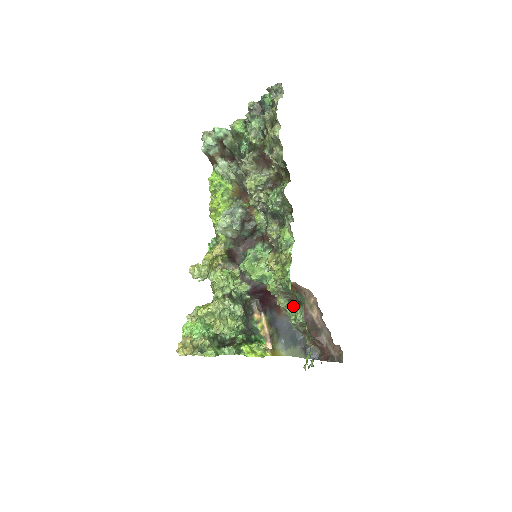
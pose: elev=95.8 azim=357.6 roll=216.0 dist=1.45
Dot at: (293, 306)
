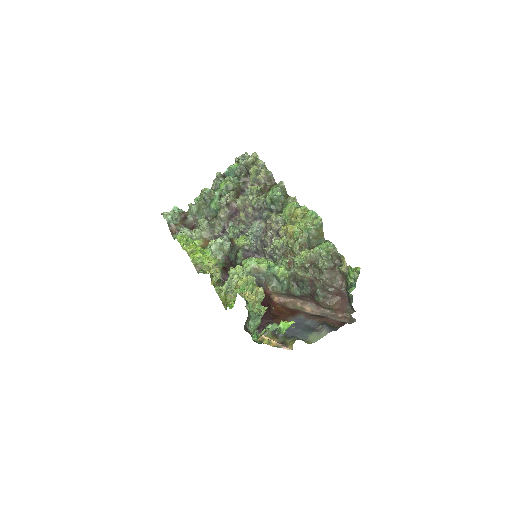
Dot at: (320, 244)
